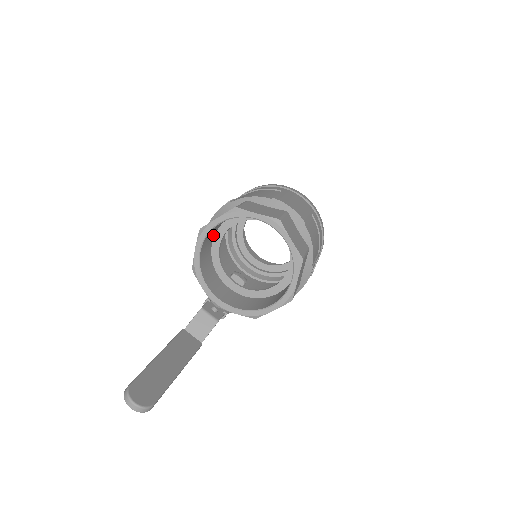
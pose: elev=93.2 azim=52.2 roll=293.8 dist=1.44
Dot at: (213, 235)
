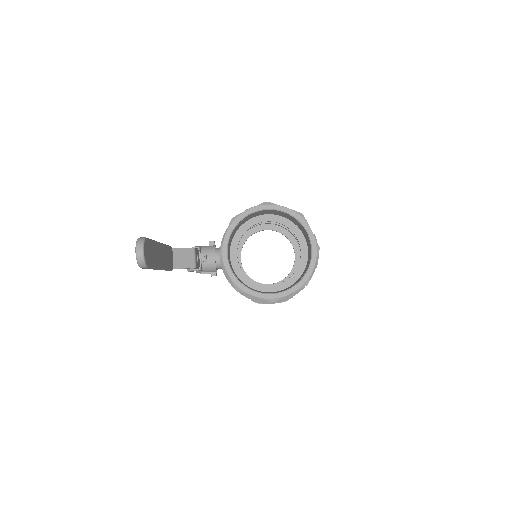
Dot at: (260, 214)
